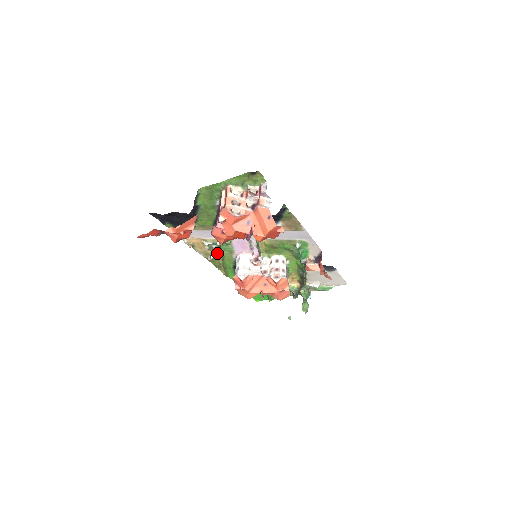
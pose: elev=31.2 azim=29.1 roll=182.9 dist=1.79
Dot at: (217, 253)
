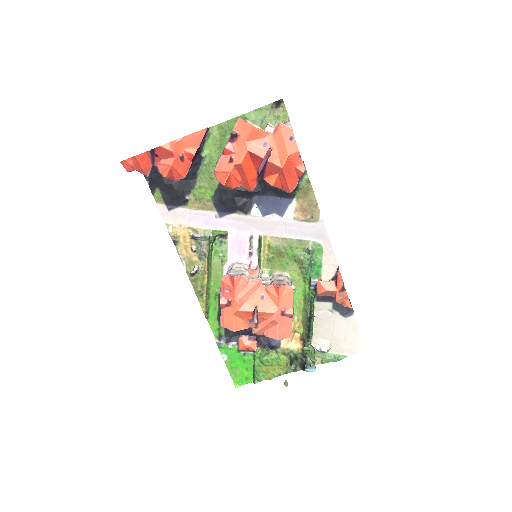
Dot at: (204, 261)
